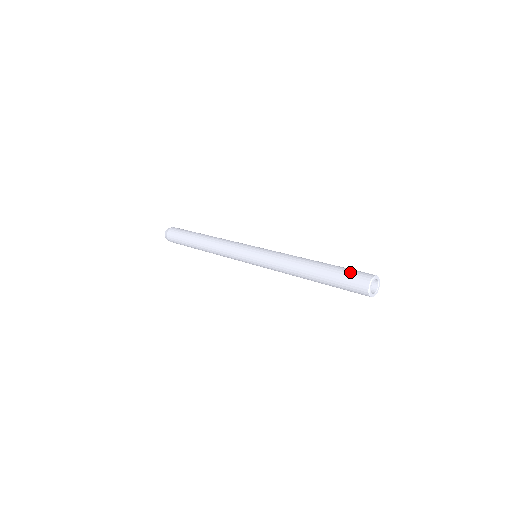
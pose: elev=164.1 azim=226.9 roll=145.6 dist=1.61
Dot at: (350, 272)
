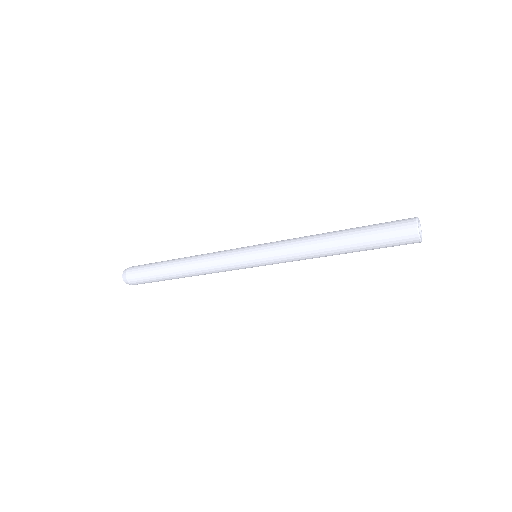
Dot at: occluded
